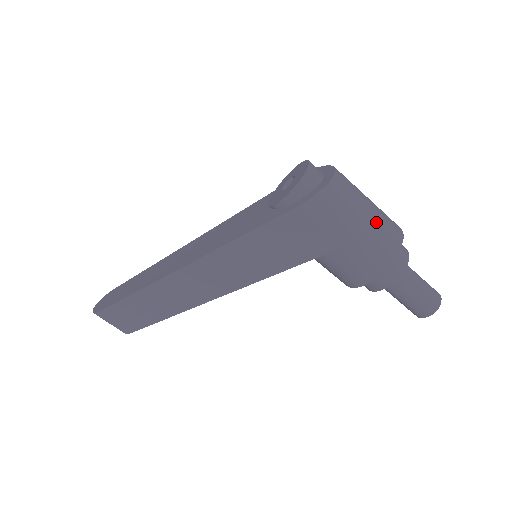
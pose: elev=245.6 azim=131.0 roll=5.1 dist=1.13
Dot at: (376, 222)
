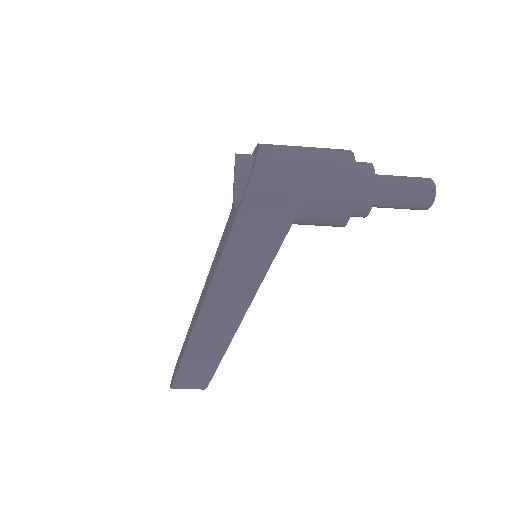
Dot at: (319, 159)
